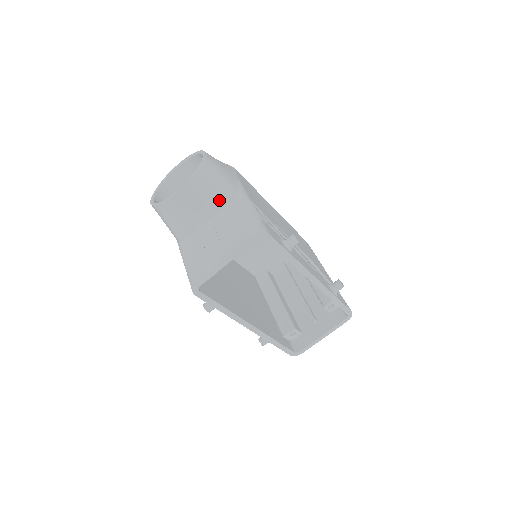
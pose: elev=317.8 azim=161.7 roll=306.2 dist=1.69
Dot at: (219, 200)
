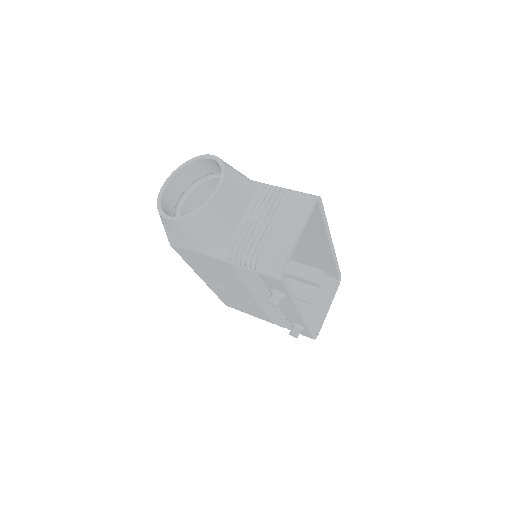
Dot at: (248, 191)
